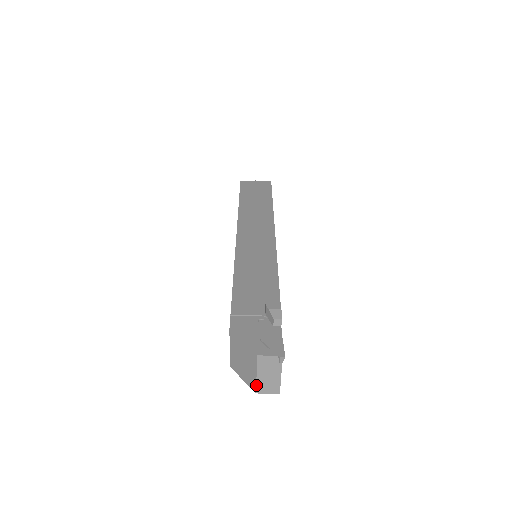
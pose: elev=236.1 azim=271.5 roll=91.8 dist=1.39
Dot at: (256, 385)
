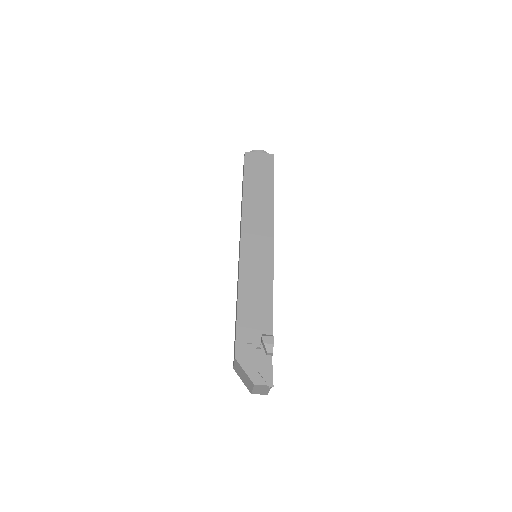
Dot at: (252, 392)
